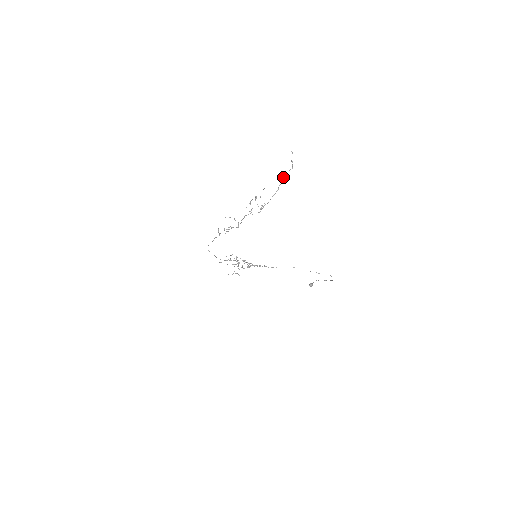
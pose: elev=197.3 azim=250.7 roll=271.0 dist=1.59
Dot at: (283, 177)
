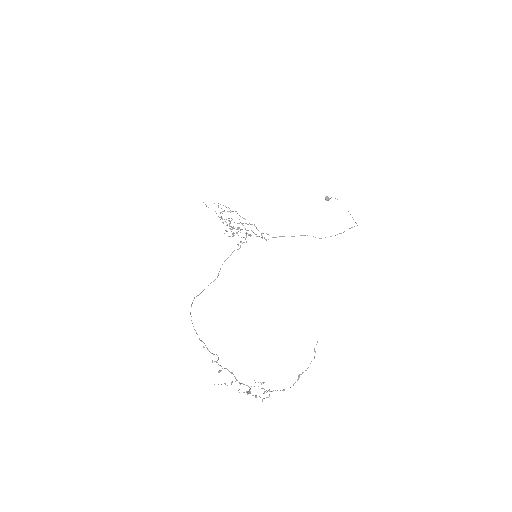
Dot at: (298, 377)
